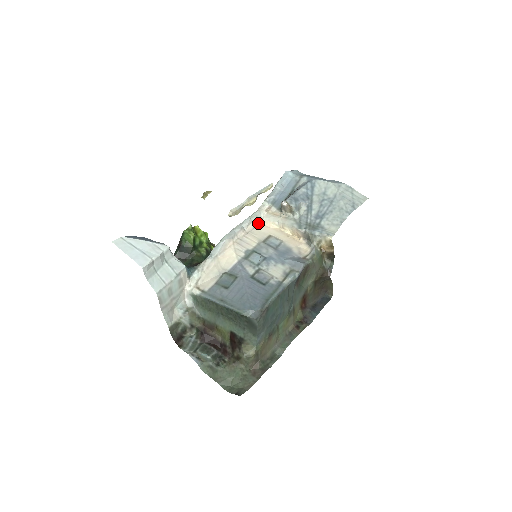
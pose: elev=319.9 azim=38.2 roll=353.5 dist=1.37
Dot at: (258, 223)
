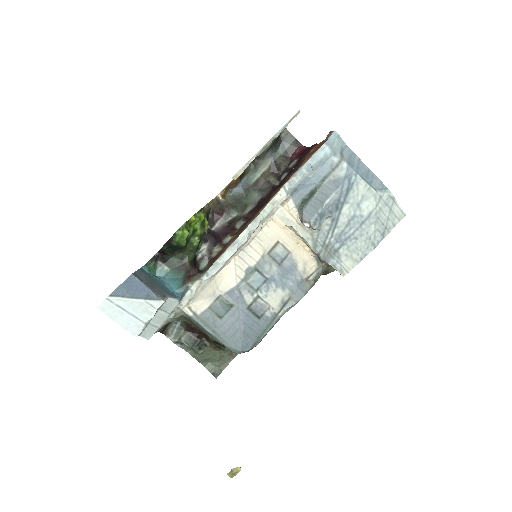
Dot at: (268, 221)
